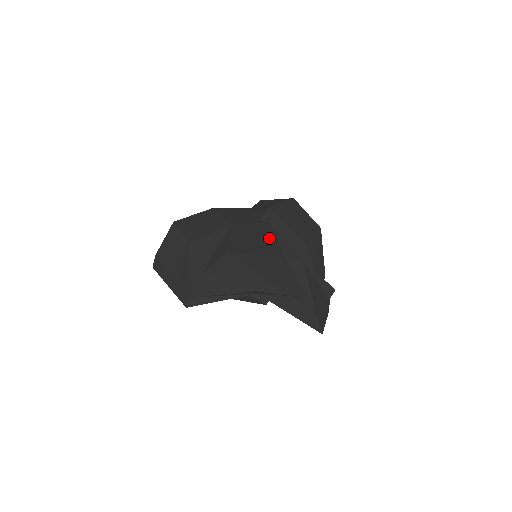
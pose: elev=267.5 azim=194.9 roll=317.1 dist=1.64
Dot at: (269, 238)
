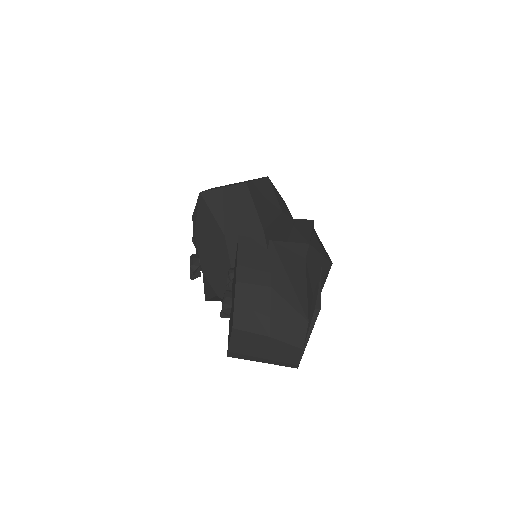
Dot at: (289, 259)
